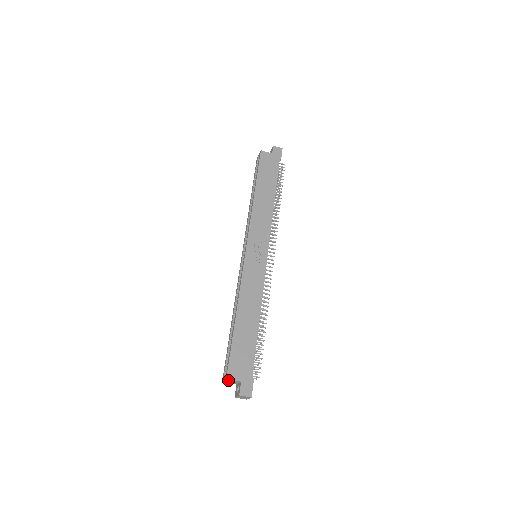
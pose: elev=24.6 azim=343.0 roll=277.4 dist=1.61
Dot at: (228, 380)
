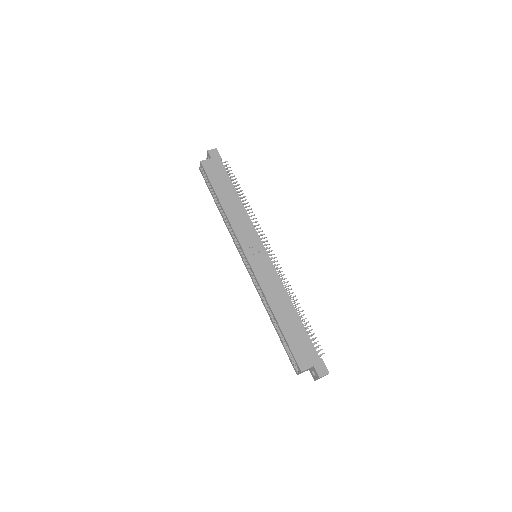
Dot at: occluded
